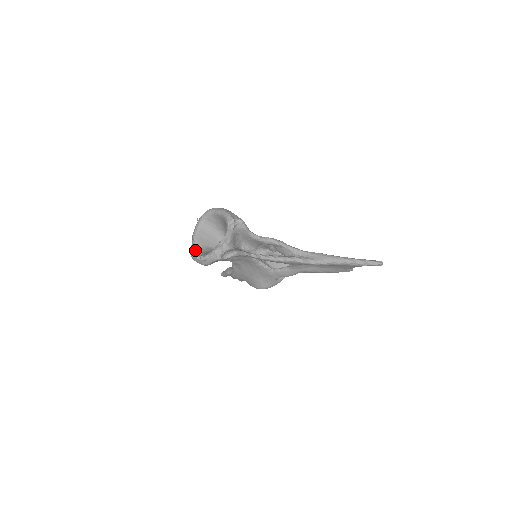
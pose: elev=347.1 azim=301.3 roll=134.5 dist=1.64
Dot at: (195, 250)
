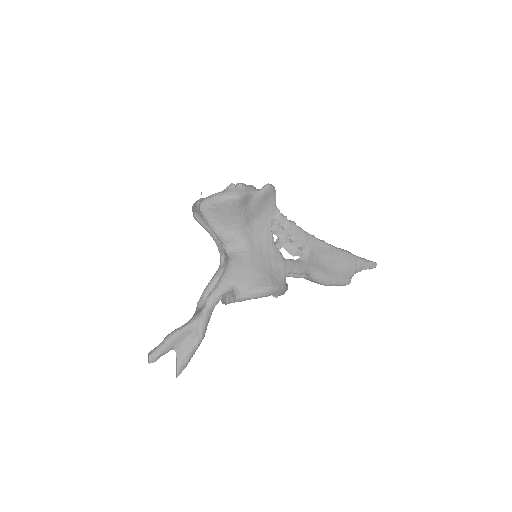
Dot at: occluded
